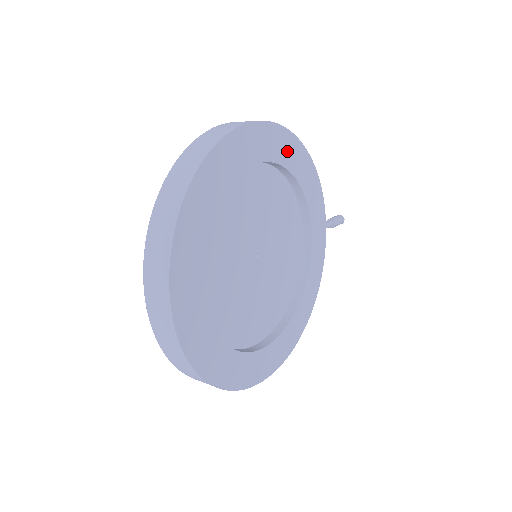
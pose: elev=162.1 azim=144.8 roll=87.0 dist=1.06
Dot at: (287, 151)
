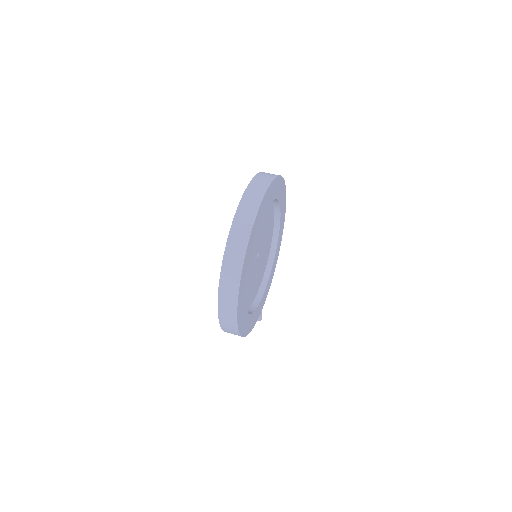
Dot at: (281, 230)
